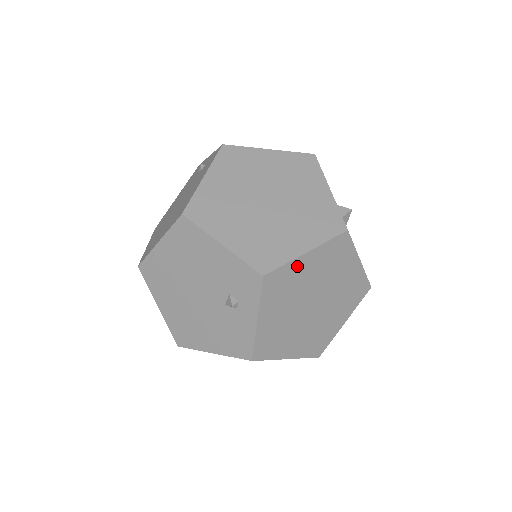
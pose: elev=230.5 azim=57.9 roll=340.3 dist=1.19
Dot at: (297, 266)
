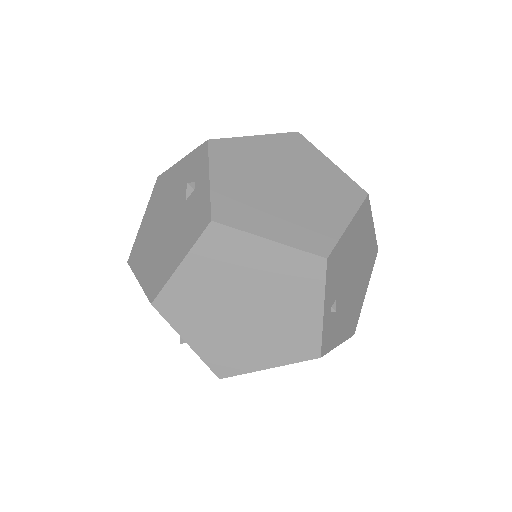
Dot at: (247, 143)
